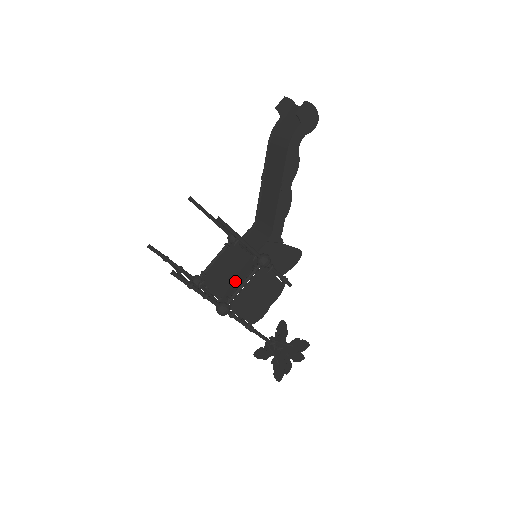
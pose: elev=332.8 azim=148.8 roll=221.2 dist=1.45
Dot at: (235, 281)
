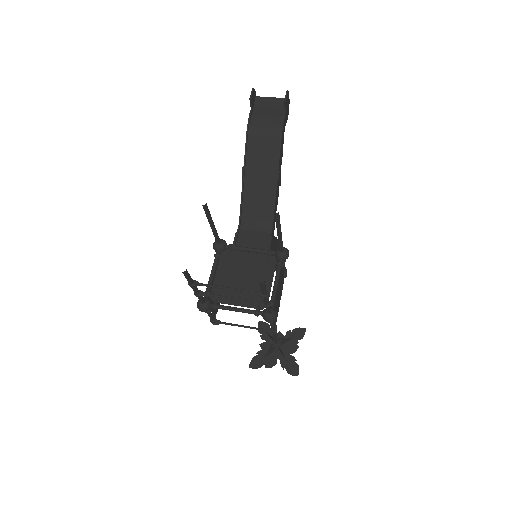
Dot at: occluded
